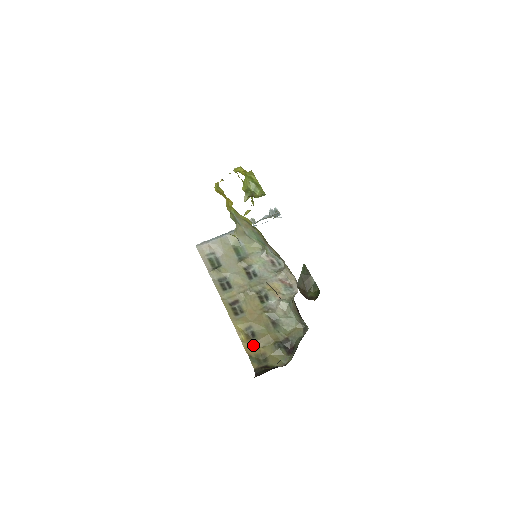
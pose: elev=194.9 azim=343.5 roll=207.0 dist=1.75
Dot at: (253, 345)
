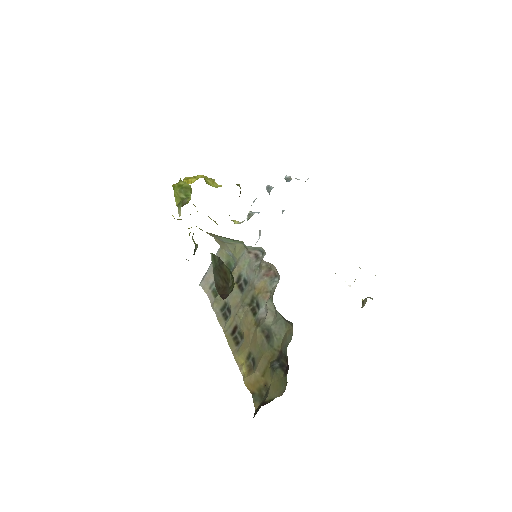
Dot at: (253, 377)
